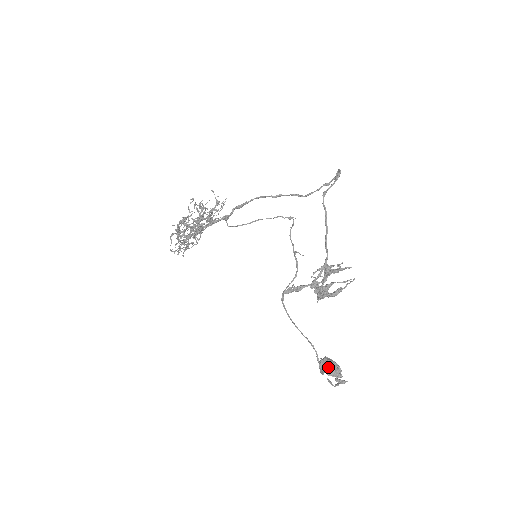
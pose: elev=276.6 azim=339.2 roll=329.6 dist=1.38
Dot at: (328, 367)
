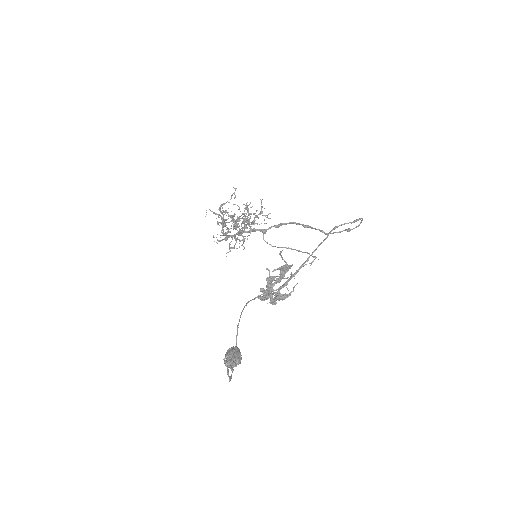
Dot at: (230, 351)
